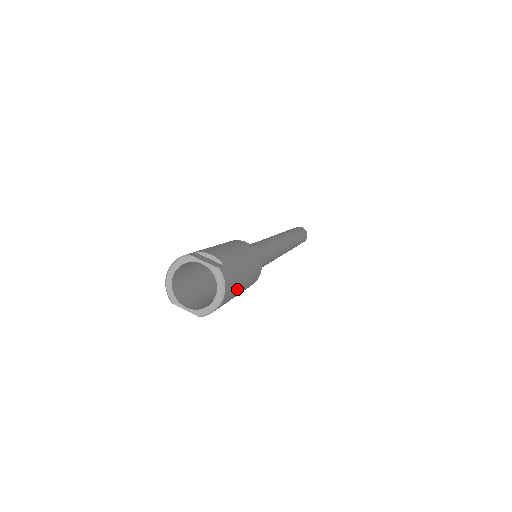
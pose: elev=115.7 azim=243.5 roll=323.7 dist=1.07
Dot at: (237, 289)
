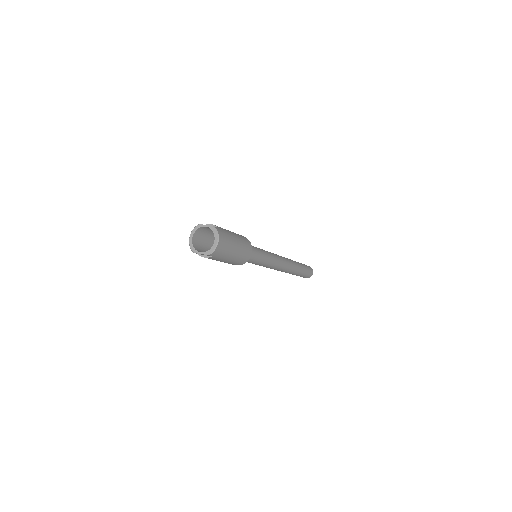
Dot at: (230, 245)
